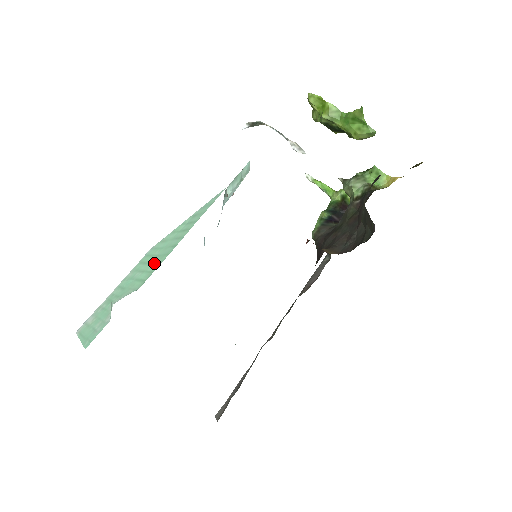
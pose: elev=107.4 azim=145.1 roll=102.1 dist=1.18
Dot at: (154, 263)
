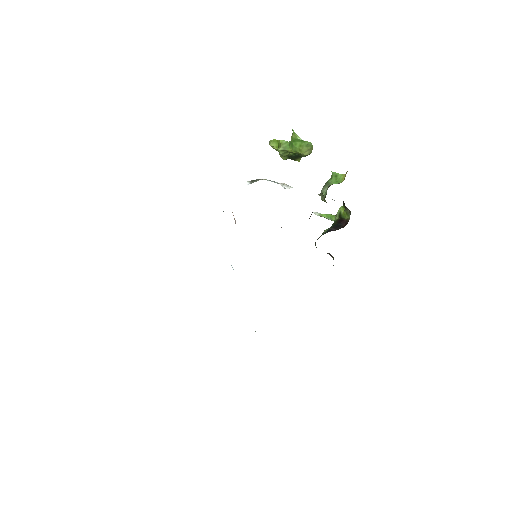
Dot at: occluded
